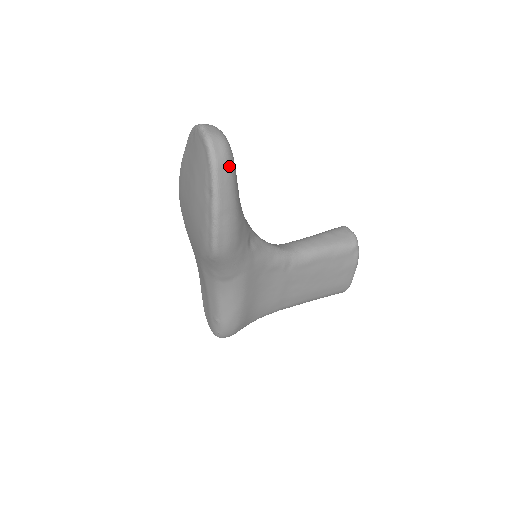
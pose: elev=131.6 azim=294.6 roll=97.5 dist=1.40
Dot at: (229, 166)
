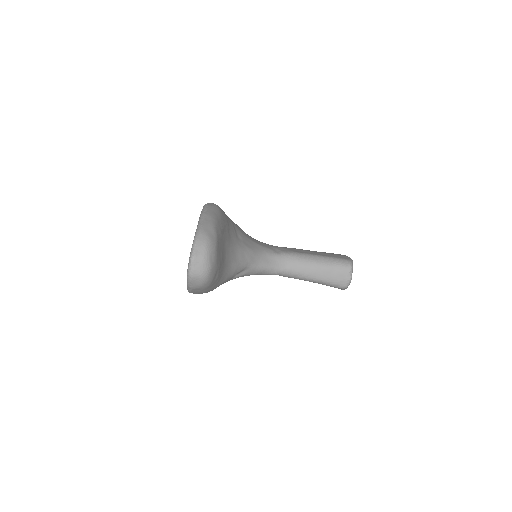
Dot at: (203, 288)
